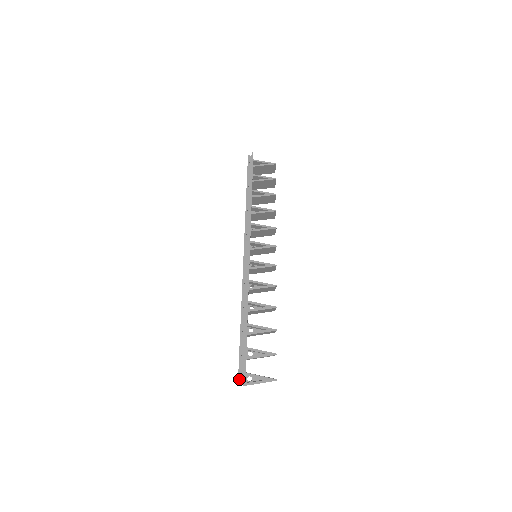
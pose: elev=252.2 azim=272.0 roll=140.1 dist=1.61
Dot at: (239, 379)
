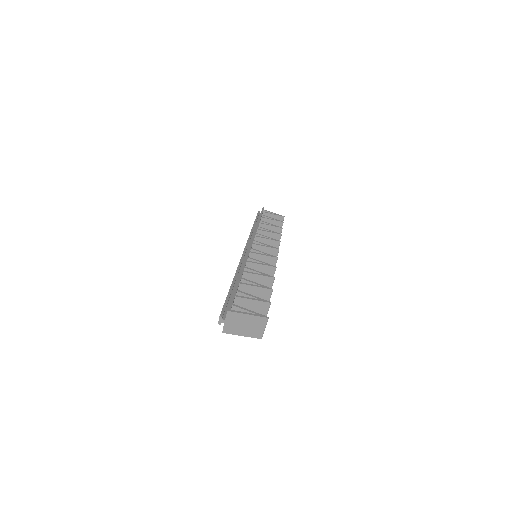
Dot at: (222, 312)
